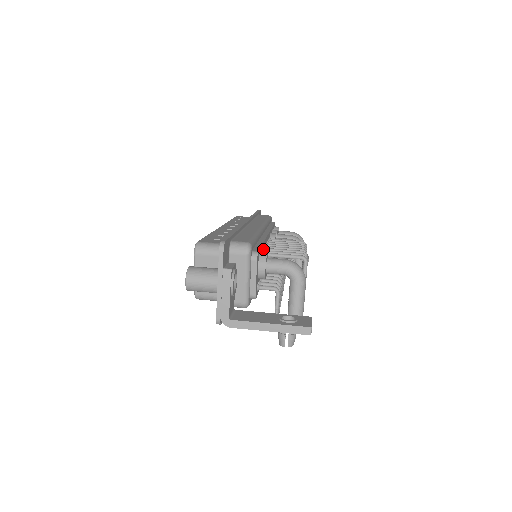
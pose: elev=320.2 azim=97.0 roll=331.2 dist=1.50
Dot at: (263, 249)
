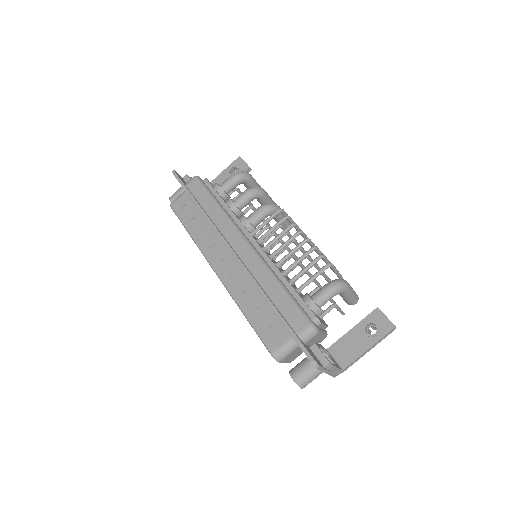
Dot at: (290, 283)
